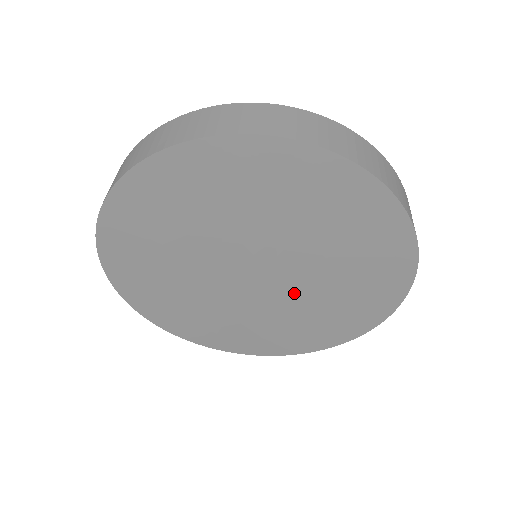
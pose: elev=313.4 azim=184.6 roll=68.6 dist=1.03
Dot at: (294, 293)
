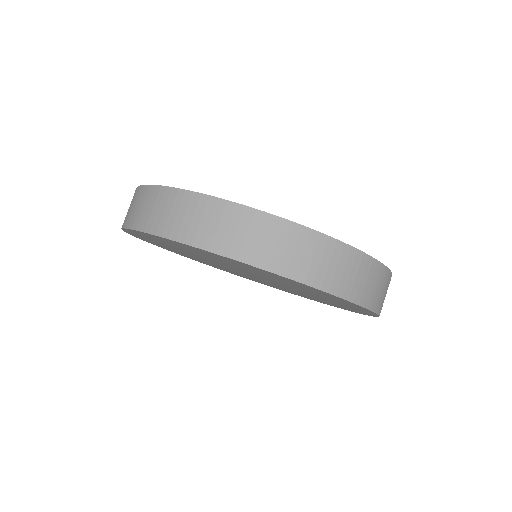
Dot at: (286, 288)
